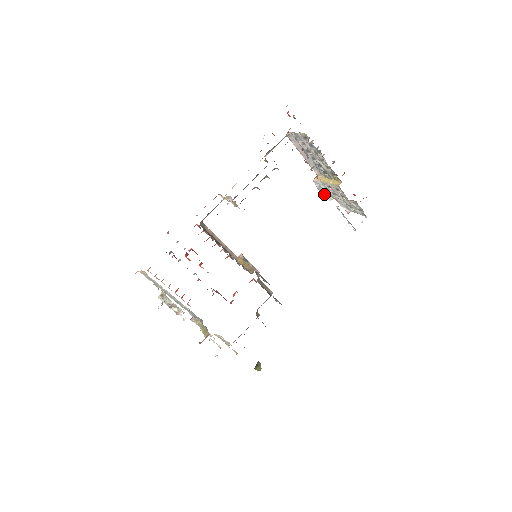
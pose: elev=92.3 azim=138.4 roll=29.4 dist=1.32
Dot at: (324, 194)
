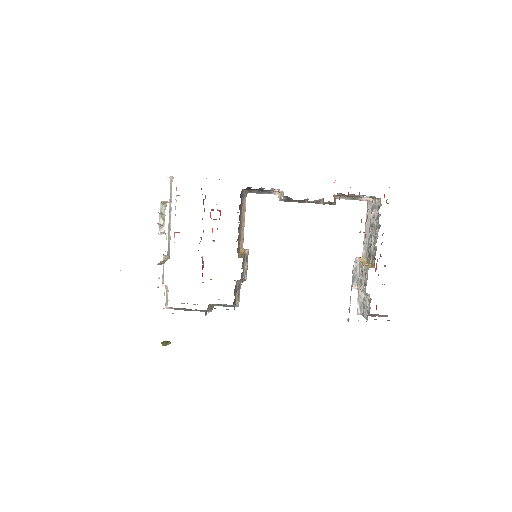
Dot at: (354, 278)
